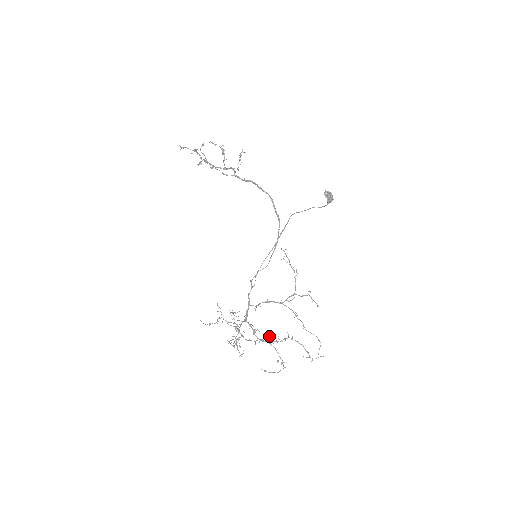
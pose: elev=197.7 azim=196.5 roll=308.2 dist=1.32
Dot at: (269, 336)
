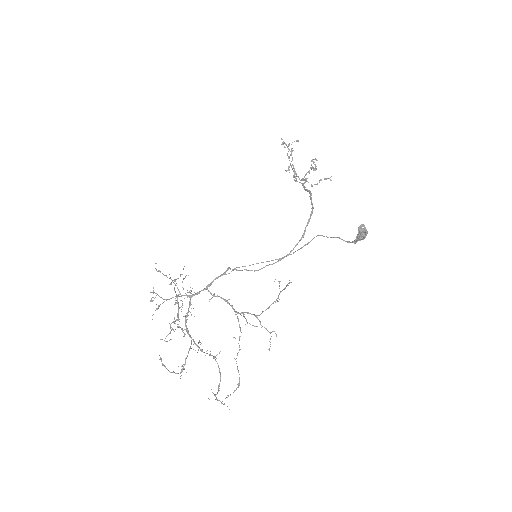
Dot at: occluded
